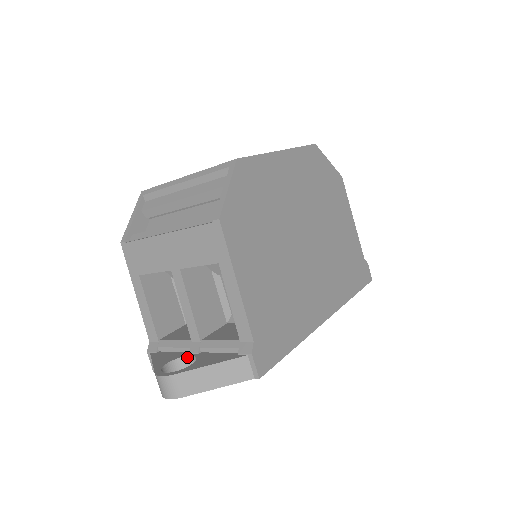
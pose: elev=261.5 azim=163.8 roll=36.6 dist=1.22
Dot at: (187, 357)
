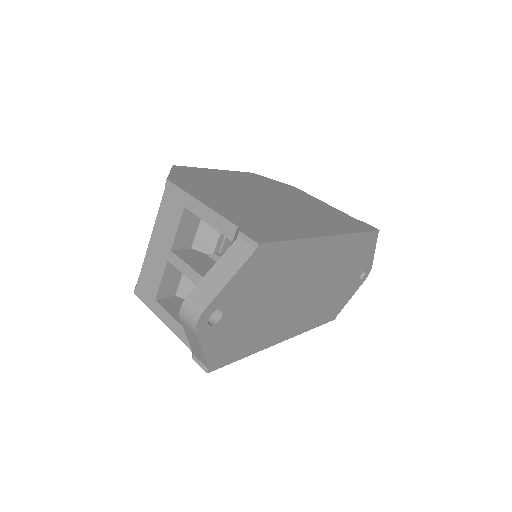
Dot at: occluded
